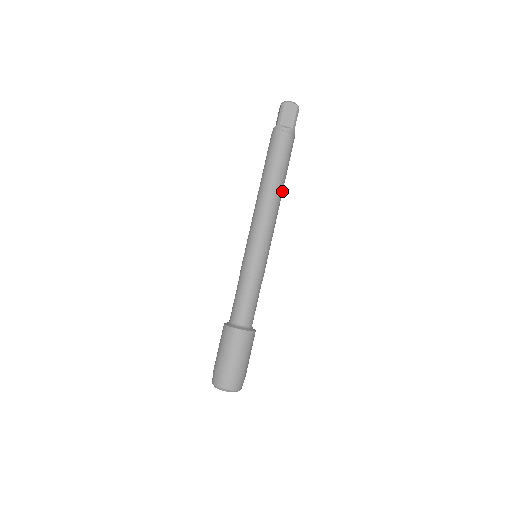
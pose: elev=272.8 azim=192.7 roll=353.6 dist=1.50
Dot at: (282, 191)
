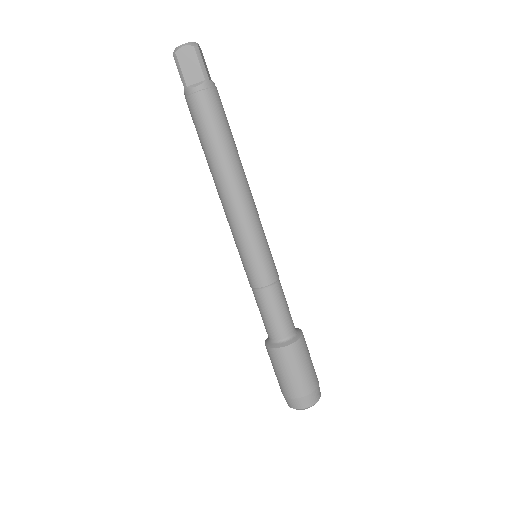
Dot at: (240, 166)
